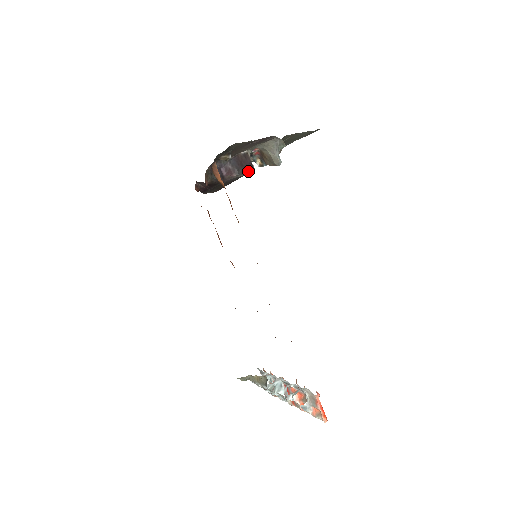
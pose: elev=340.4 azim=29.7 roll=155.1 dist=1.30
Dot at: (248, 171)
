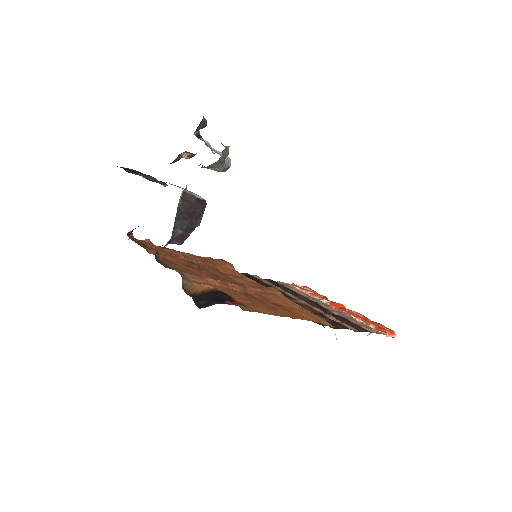
Dot at: (202, 212)
